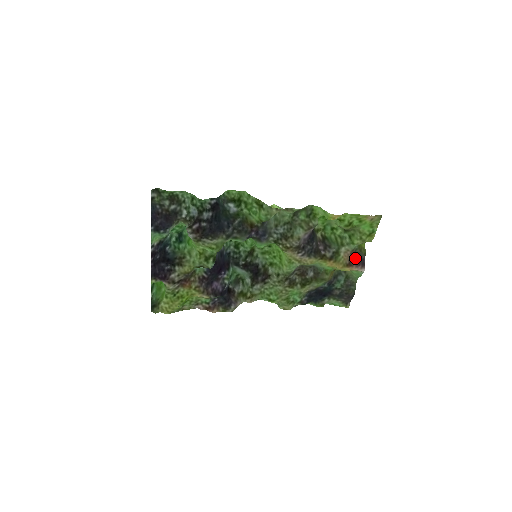
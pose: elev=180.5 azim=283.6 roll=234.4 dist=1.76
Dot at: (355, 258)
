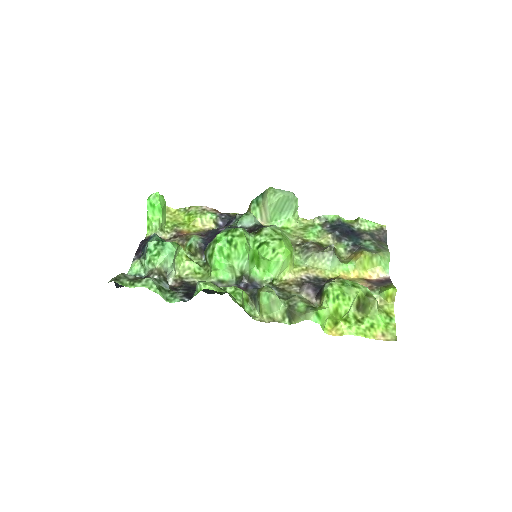
Dot at: (376, 284)
